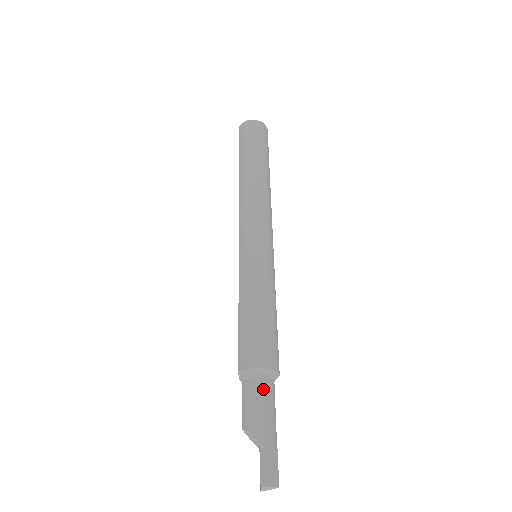
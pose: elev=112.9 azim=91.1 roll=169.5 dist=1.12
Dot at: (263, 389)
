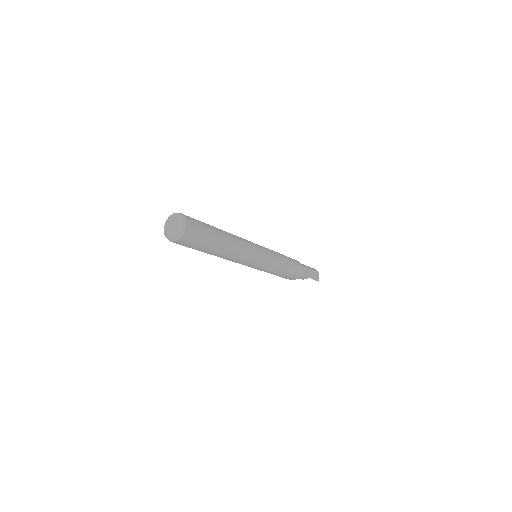
Dot at: occluded
